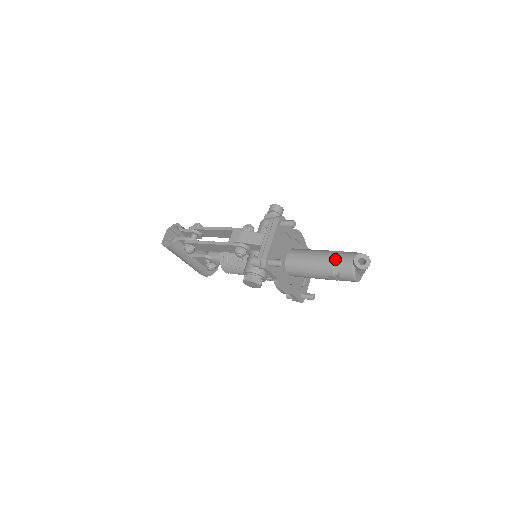
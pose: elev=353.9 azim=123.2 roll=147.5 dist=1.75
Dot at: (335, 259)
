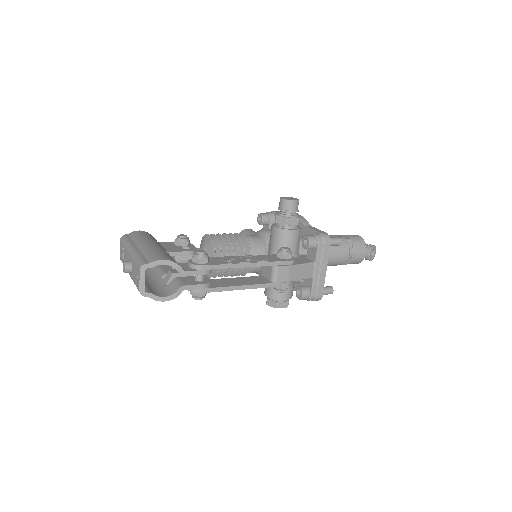
Dot at: (351, 255)
